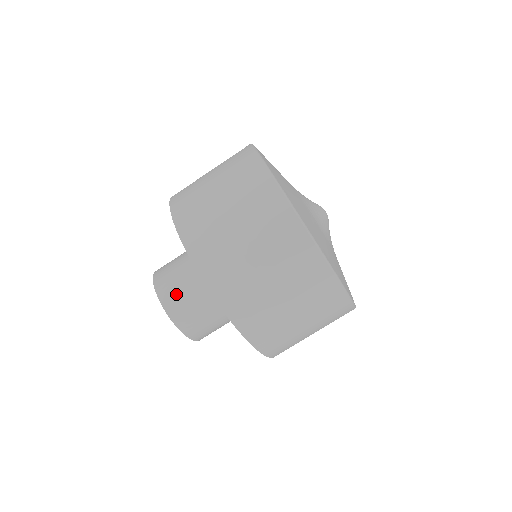
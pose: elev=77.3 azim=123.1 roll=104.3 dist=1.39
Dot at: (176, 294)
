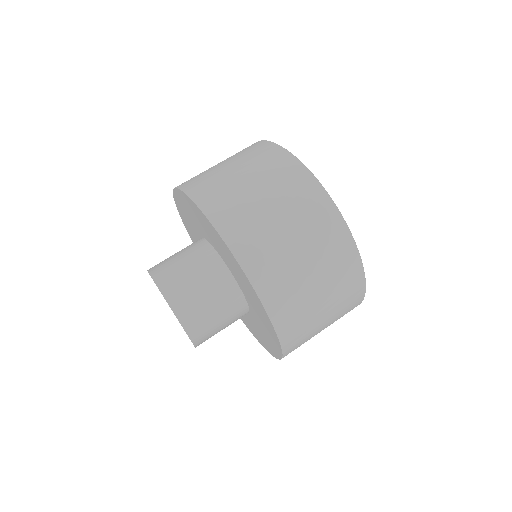
Dot at: (187, 294)
